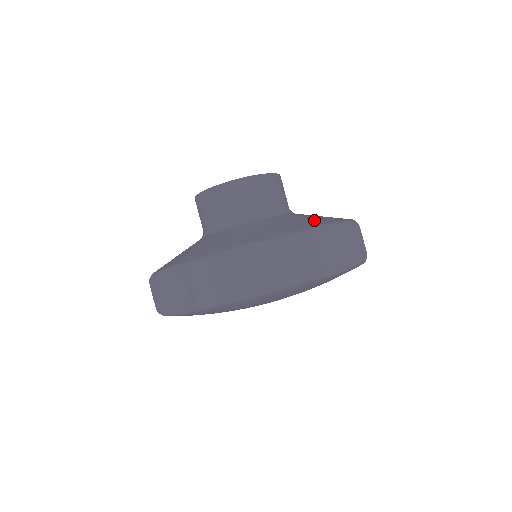
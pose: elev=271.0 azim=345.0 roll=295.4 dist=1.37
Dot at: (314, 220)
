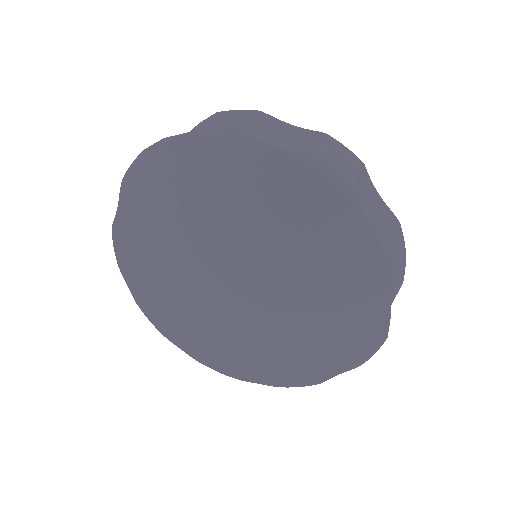
Dot at: occluded
